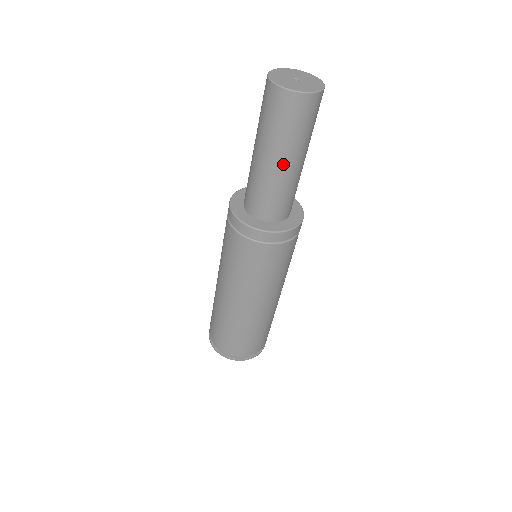
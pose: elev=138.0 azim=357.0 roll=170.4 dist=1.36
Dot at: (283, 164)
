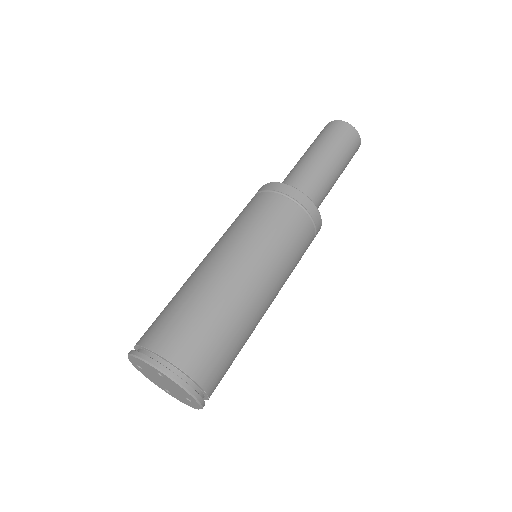
Dot at: (335, 169)
